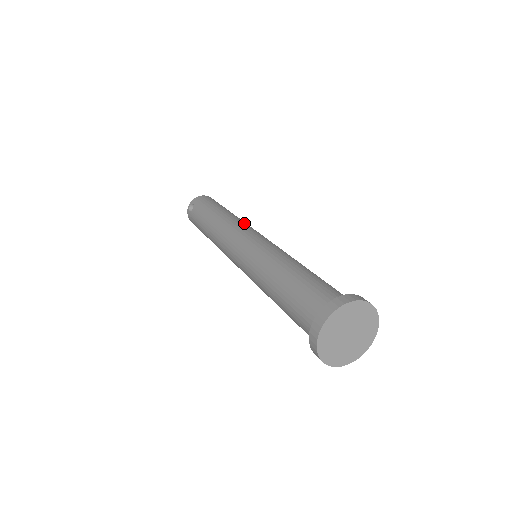
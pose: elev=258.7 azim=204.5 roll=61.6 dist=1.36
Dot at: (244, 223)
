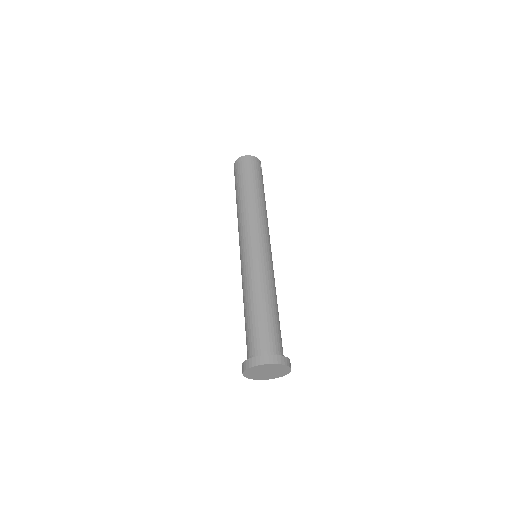
Dot at: (247, 220)
